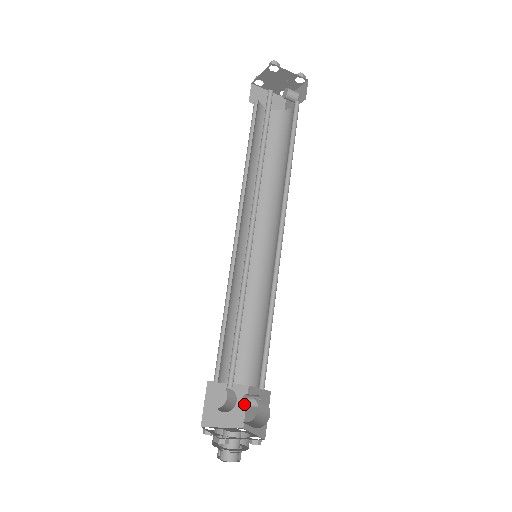
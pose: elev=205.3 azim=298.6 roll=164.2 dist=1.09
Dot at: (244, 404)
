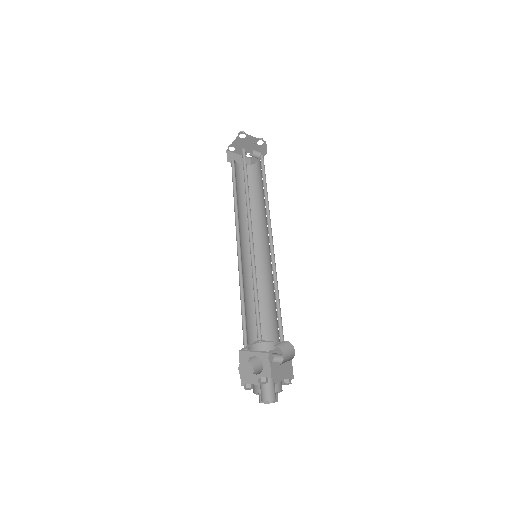
Dot at: (271, 360)
